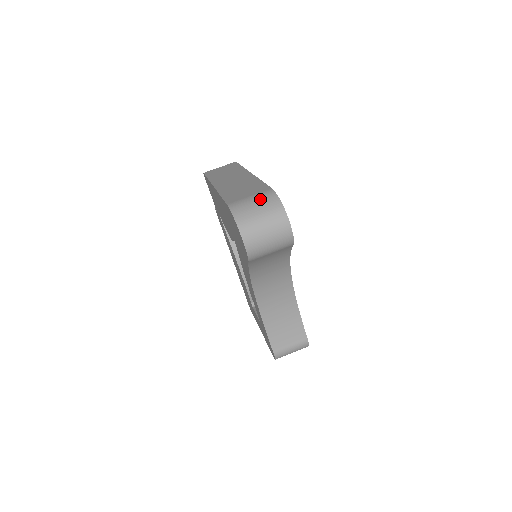
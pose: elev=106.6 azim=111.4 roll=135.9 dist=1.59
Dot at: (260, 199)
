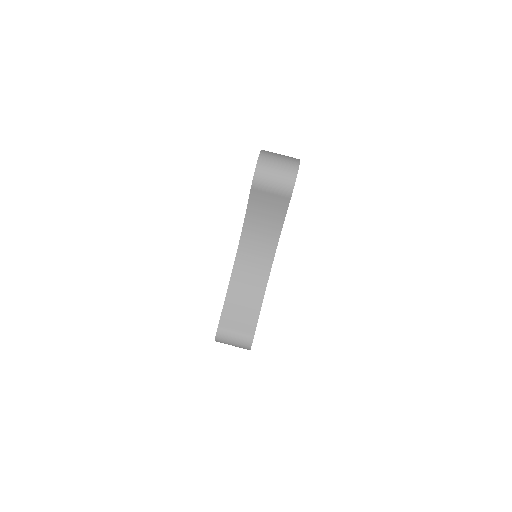
Dot at: (287, 156)
